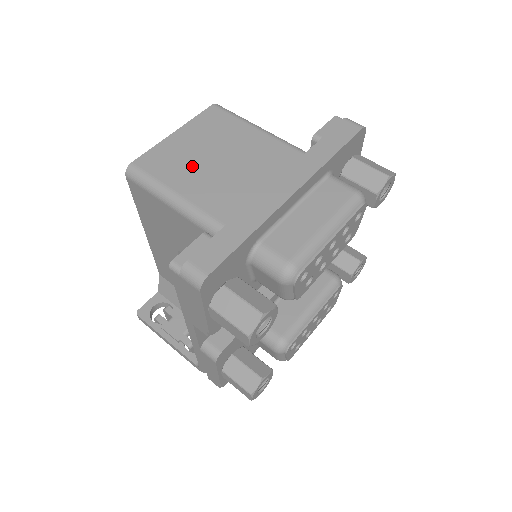
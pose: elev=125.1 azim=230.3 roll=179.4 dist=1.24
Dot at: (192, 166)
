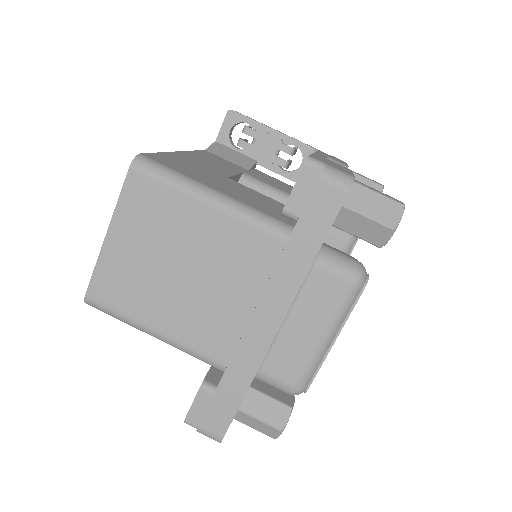
Dot at: (151, 288)
